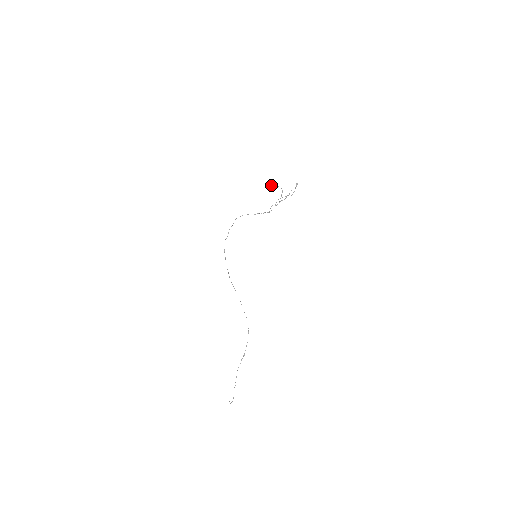
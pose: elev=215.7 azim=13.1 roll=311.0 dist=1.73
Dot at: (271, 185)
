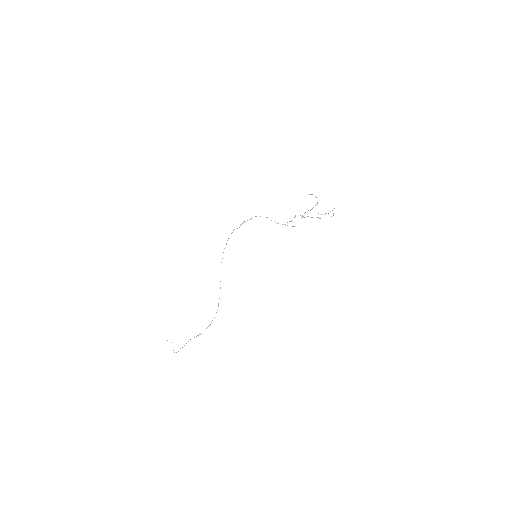
Dot at: occluded
